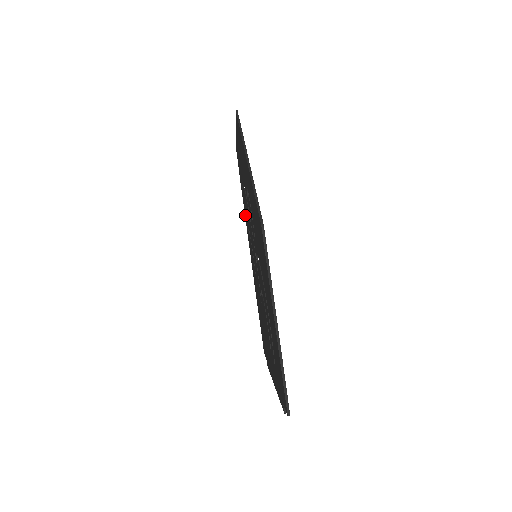
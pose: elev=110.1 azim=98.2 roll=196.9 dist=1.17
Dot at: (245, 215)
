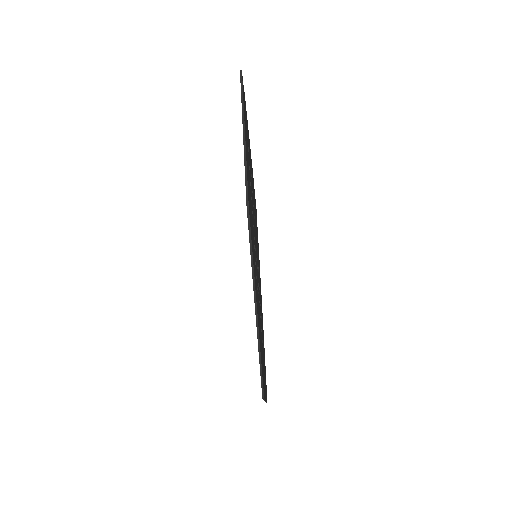
Dot at: occluded
